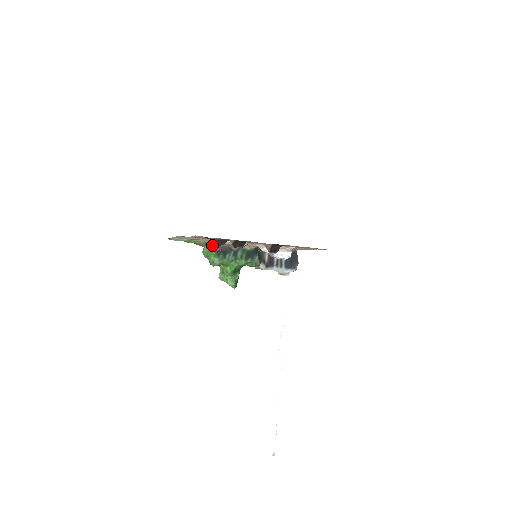
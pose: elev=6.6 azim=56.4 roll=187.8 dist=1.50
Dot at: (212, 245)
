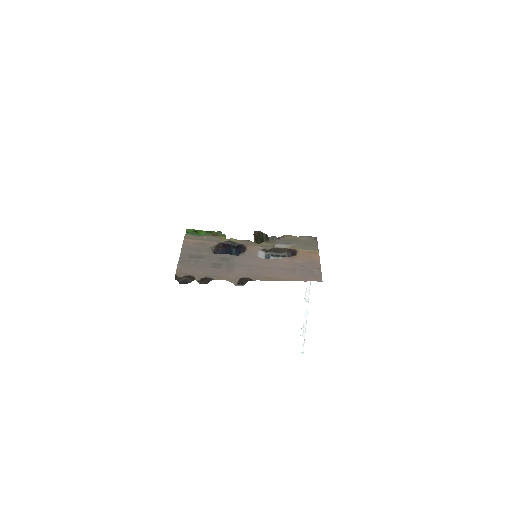
Dot at: (180, 283)
